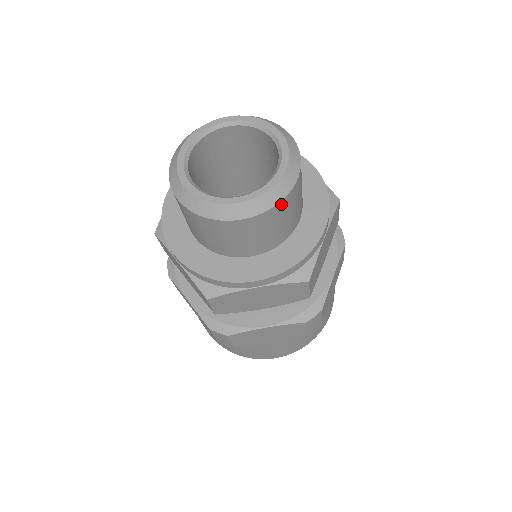
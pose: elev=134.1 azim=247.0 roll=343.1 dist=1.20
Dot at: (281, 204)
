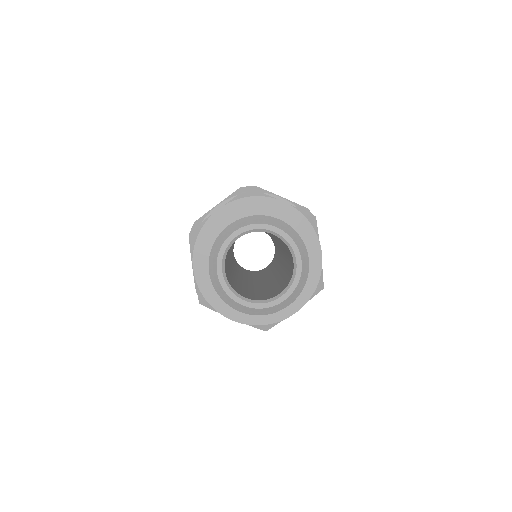
Dot at: (269, 313)
